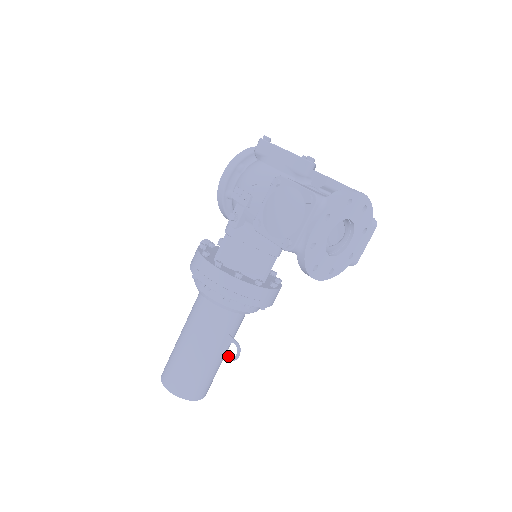
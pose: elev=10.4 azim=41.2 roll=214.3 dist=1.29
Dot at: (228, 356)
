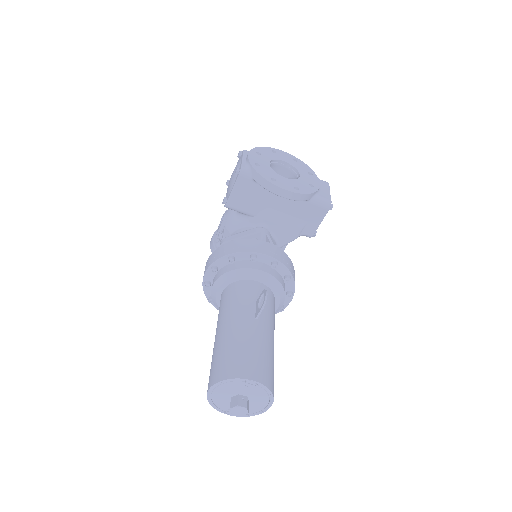
Dot at: (260, 308)
